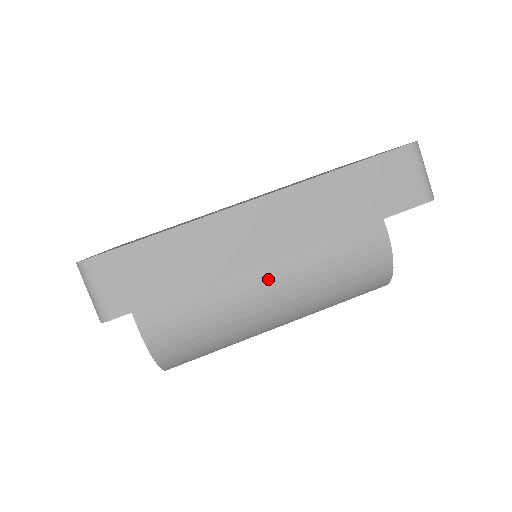
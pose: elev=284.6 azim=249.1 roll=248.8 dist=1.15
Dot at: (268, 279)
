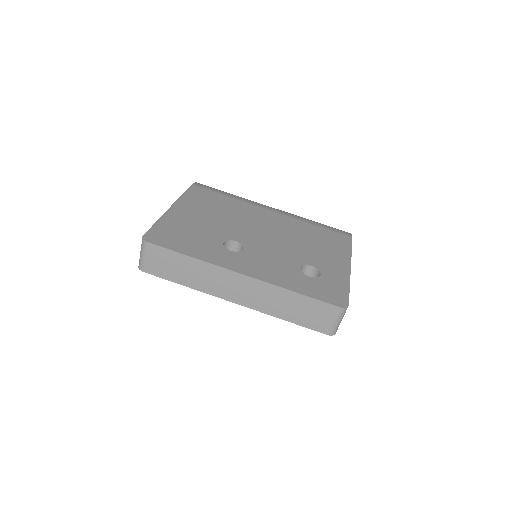
Dot at: occluded
